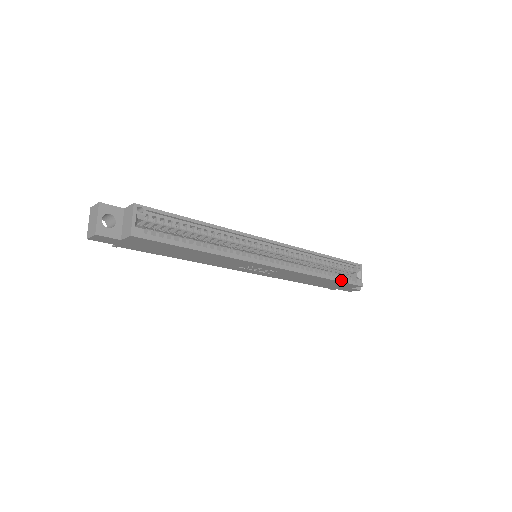
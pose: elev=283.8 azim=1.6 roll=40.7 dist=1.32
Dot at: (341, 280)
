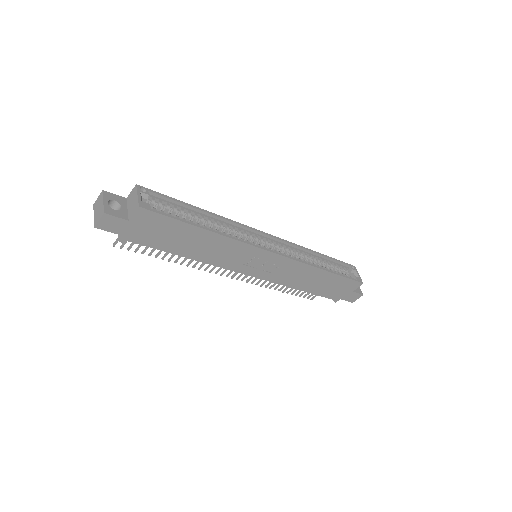
Dot at: (342, 275)
